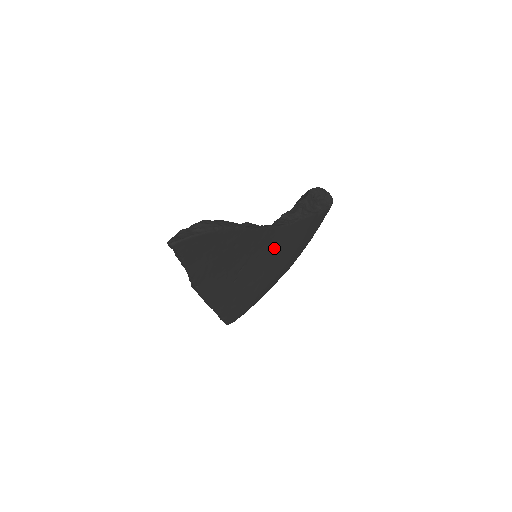
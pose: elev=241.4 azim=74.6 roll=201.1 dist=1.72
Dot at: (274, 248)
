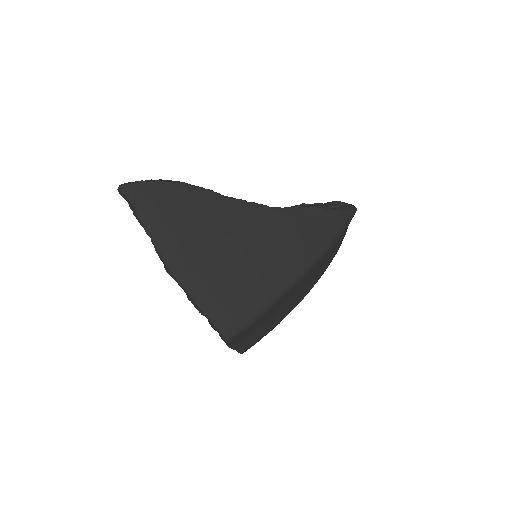
Dot at: (267, 232)
